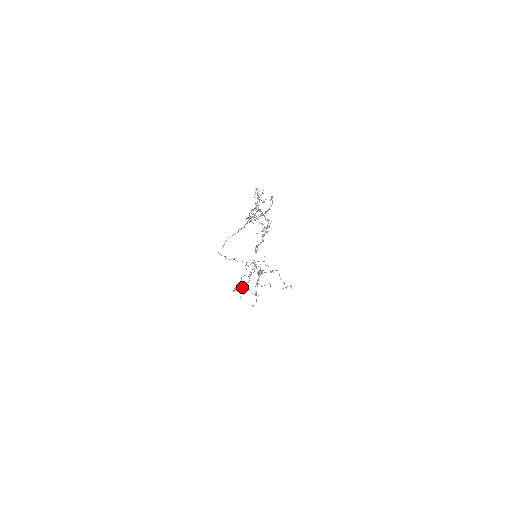
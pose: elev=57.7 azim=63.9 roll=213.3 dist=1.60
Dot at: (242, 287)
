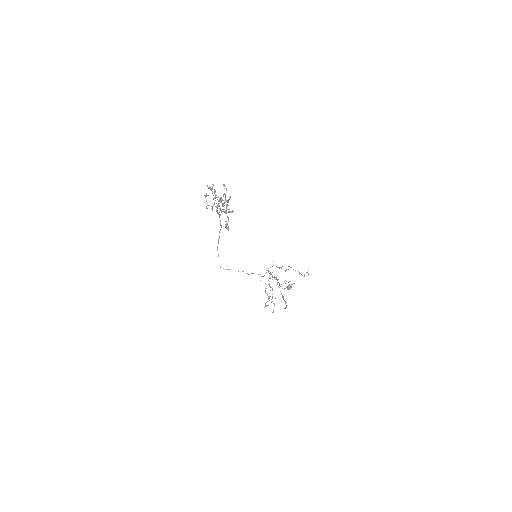
Dot at: (268, 298)
